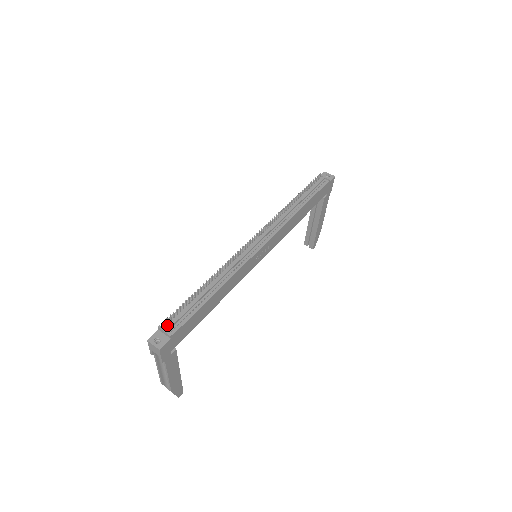
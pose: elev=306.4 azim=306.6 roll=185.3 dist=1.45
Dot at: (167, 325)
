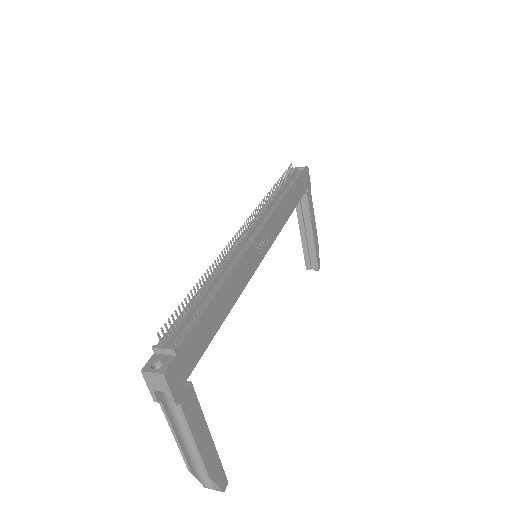
Dot at: (165, 342)
